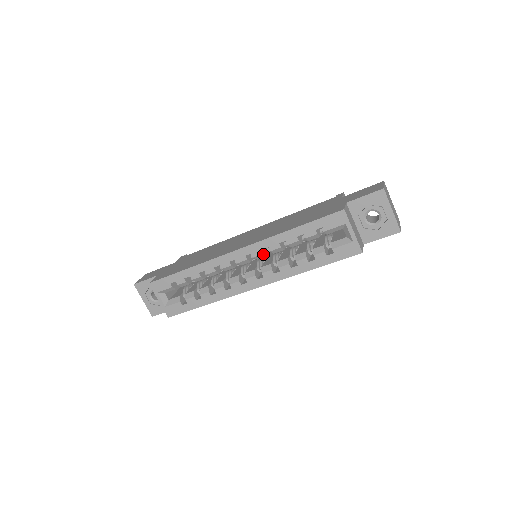
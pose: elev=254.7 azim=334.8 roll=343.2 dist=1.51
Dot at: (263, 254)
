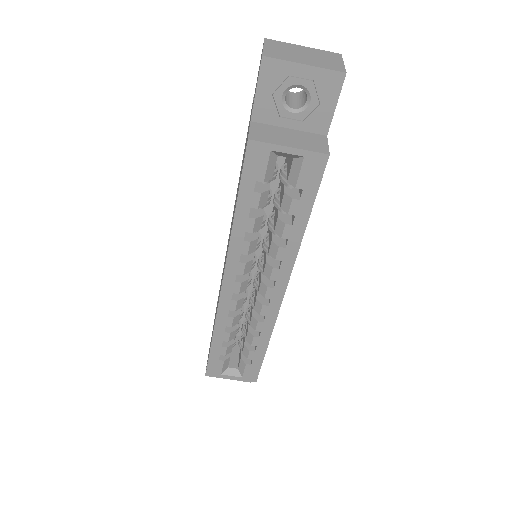
Dot at: (246, 264)
